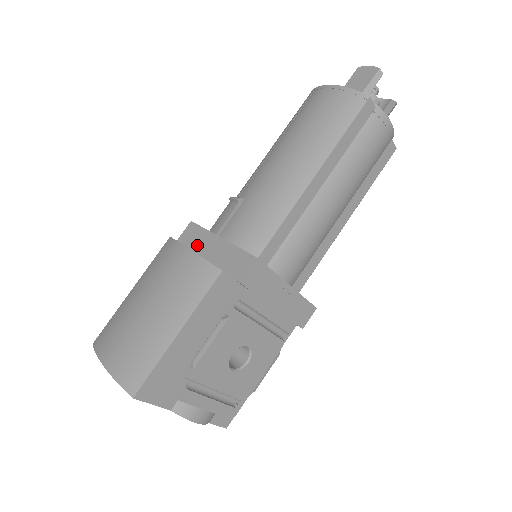
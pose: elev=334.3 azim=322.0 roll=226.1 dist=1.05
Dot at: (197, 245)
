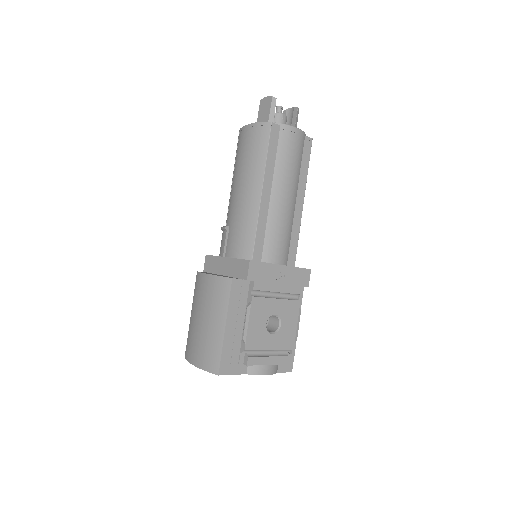
Dot at: (215, 268)
